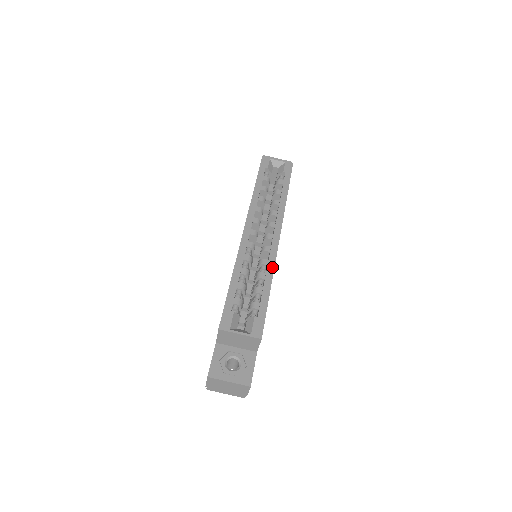
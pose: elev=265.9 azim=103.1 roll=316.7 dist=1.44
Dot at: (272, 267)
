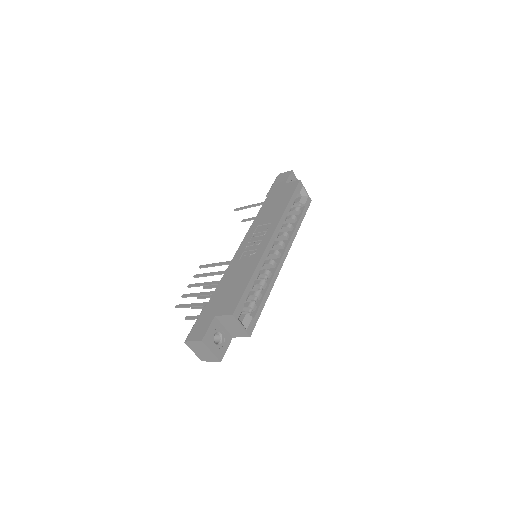
Dot at: (273, 283)
